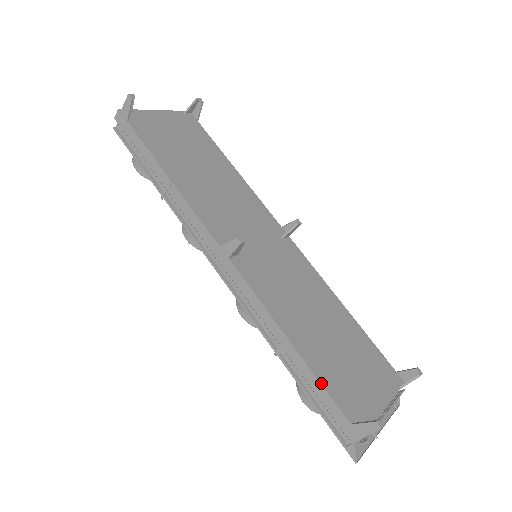
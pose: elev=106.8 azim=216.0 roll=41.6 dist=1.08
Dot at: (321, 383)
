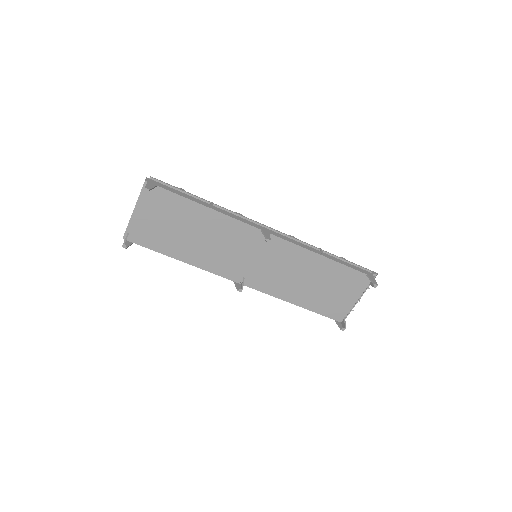
Dot at: occluded
